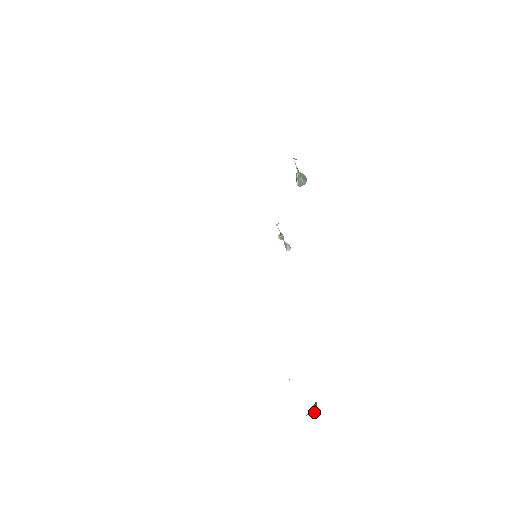
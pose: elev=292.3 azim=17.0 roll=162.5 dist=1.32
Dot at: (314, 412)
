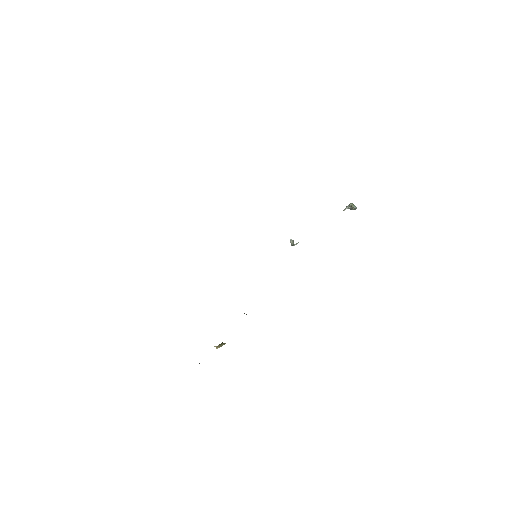
Dot at: occluded
